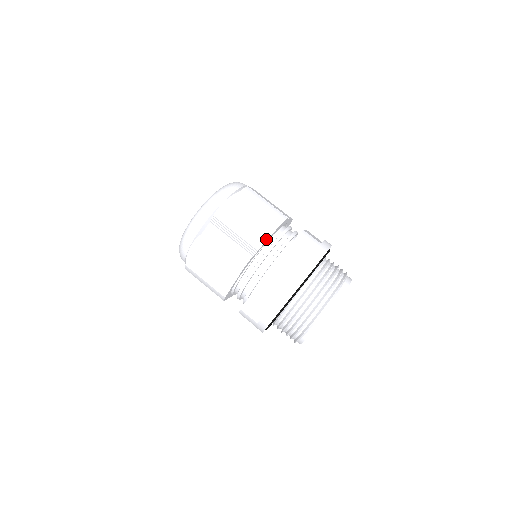
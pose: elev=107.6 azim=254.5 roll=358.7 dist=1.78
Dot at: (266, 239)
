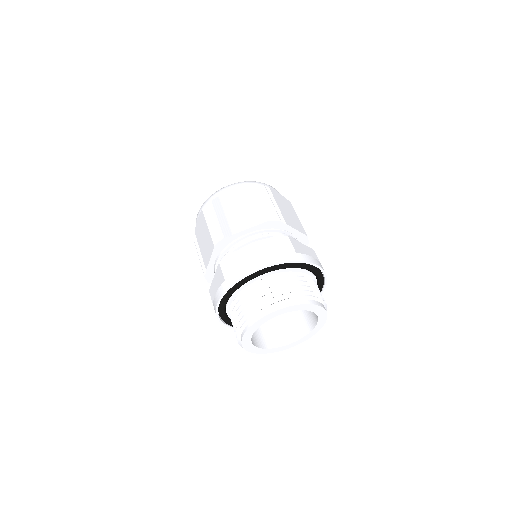
Dot at: (294, 227)
